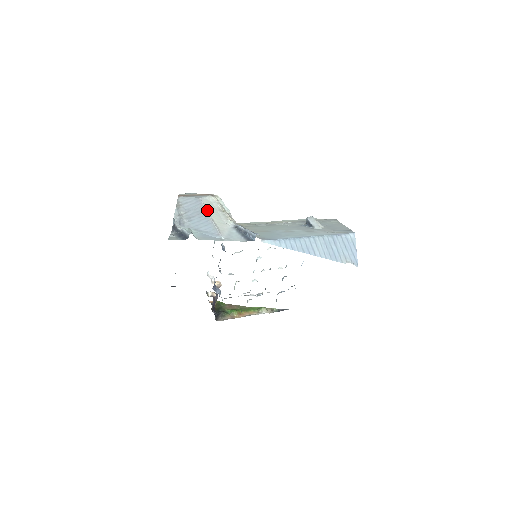
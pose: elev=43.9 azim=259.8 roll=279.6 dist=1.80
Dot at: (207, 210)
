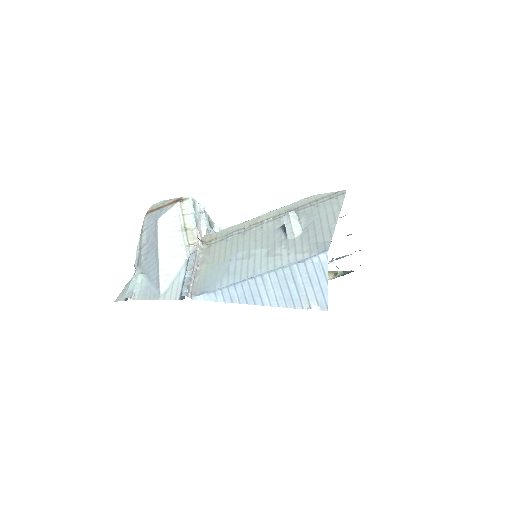
Dot at: (159, 241)
